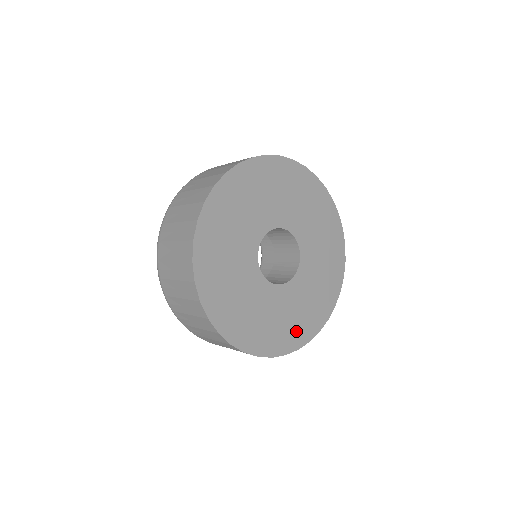
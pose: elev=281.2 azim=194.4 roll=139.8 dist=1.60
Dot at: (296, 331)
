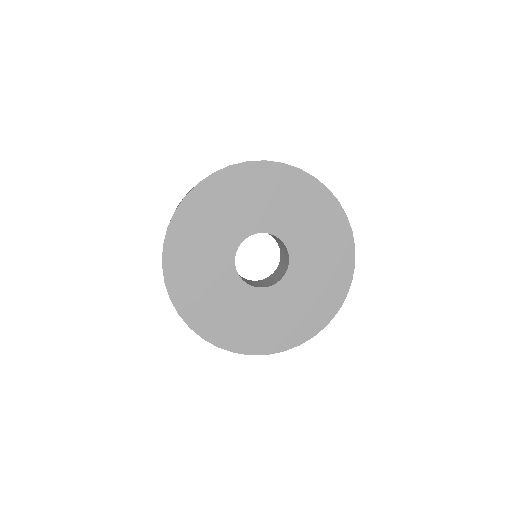
Dot at: (269, 336)
